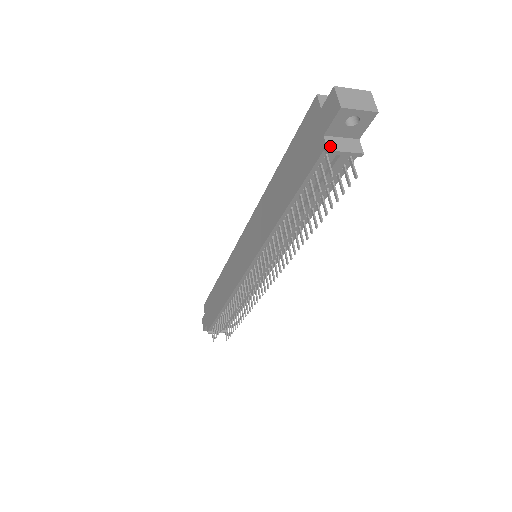
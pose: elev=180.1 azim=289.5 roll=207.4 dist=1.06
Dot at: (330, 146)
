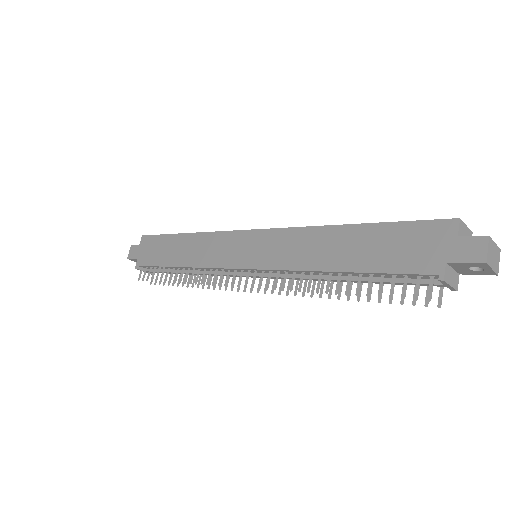
Dot at: (446, 276)
